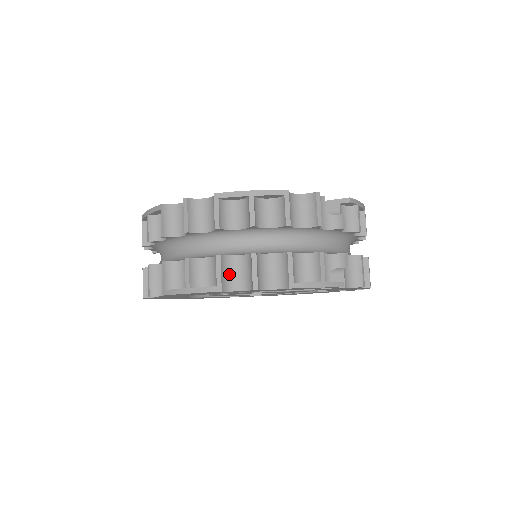
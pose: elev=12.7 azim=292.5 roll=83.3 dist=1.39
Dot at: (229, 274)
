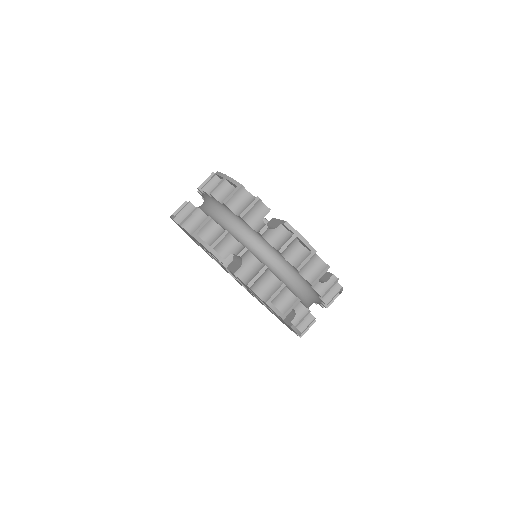
Dot at: (186, 216)
